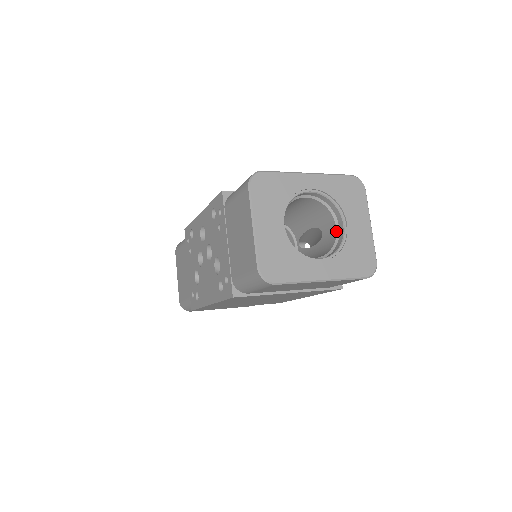
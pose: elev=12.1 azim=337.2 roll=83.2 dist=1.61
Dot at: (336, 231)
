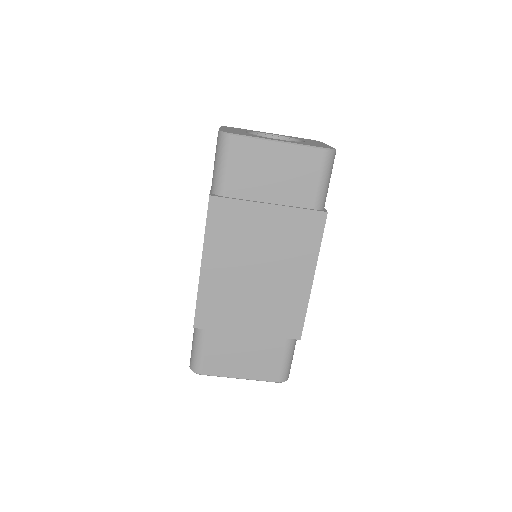
Dot at: occluded
